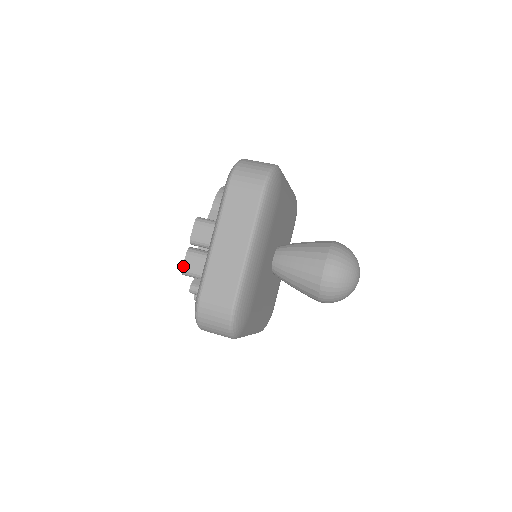
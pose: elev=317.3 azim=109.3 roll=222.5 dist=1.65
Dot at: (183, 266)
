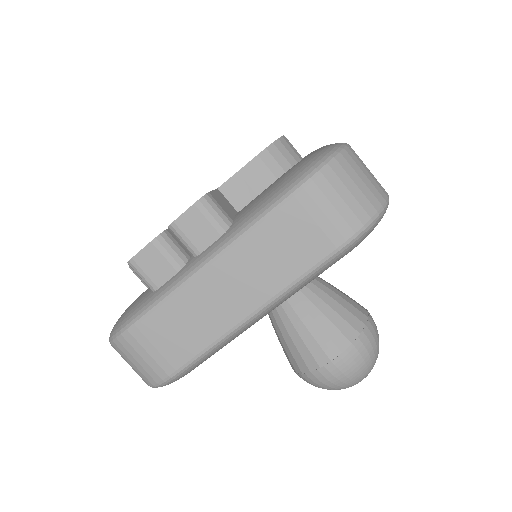
Dot at: (135, 256)
